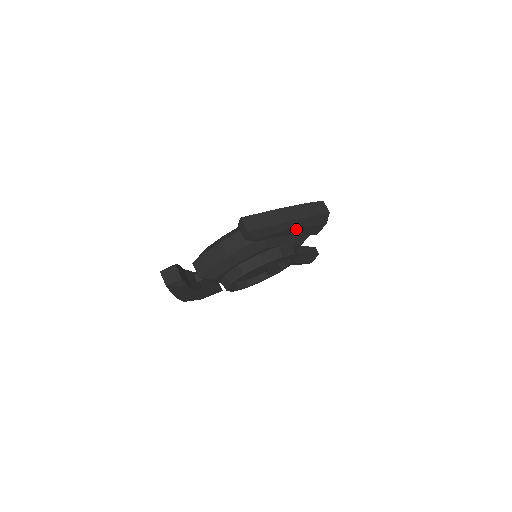
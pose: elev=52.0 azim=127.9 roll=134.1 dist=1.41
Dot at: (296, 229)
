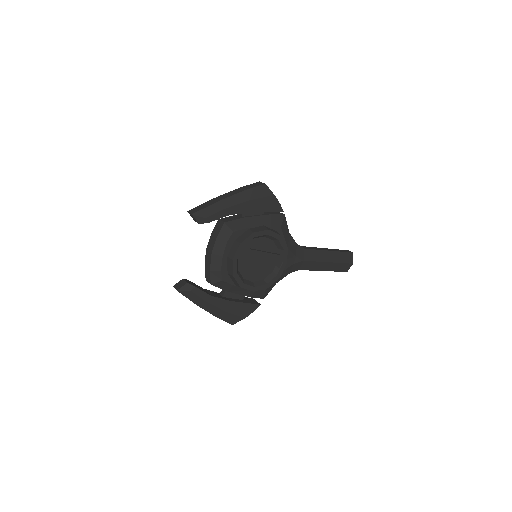
Dot at: (242, 204)
